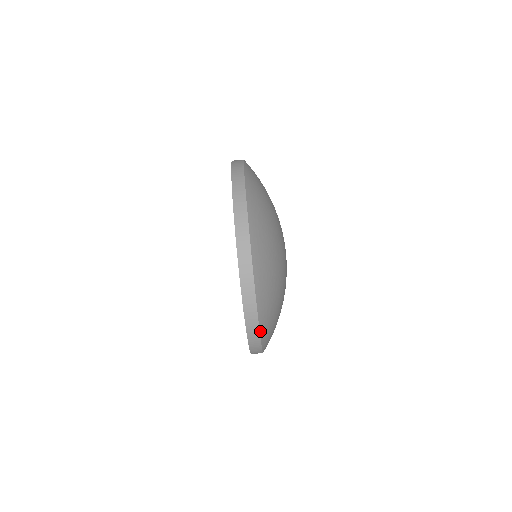
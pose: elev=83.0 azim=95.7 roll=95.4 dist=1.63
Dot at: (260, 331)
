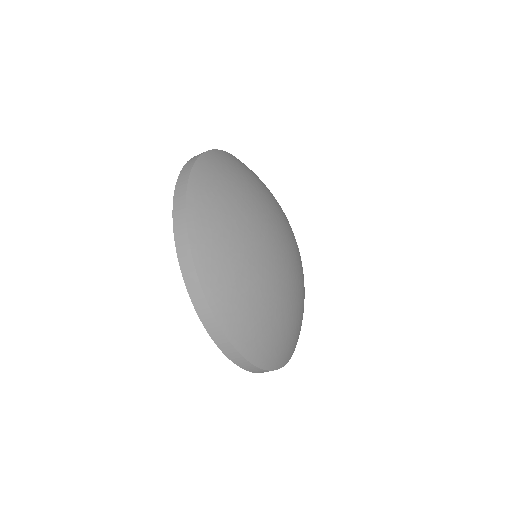
Dot at: occluded
